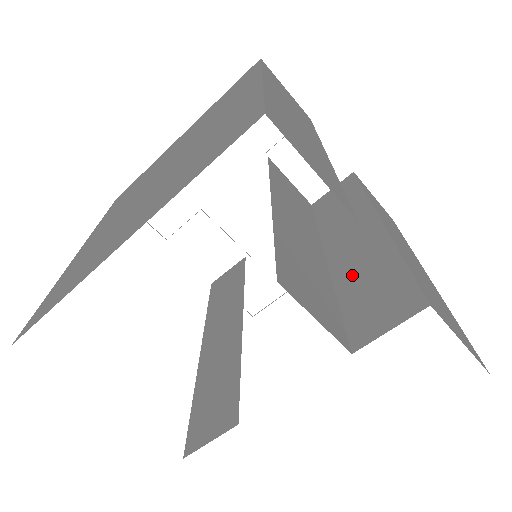
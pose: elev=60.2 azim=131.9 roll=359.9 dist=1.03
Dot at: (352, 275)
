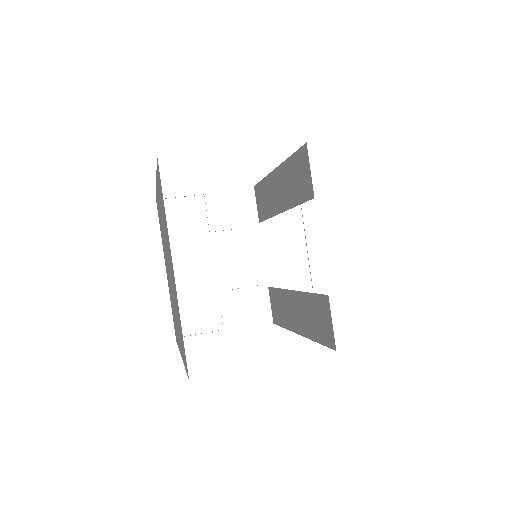
Dot at: (289, 194)
